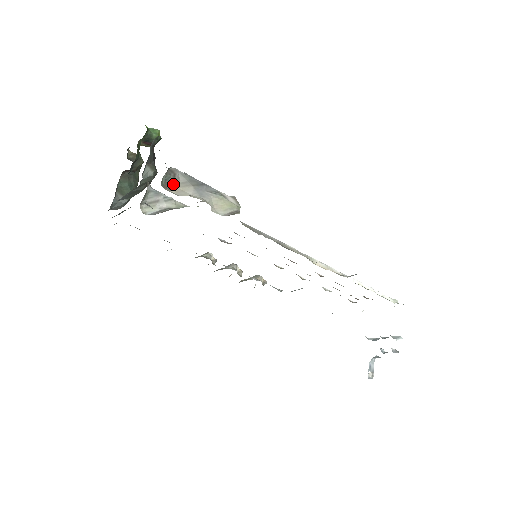
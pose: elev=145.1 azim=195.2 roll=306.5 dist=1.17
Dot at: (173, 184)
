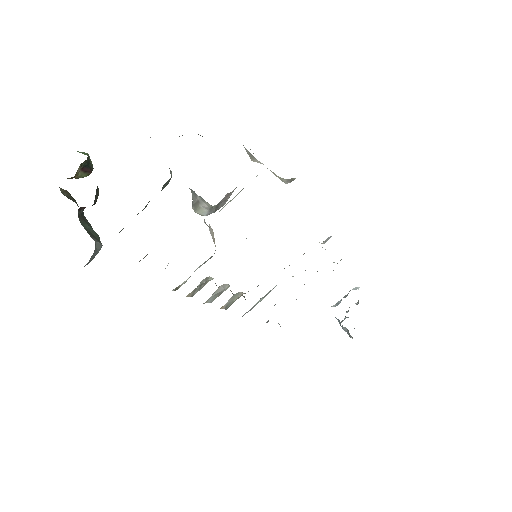
Dot at: occluded
